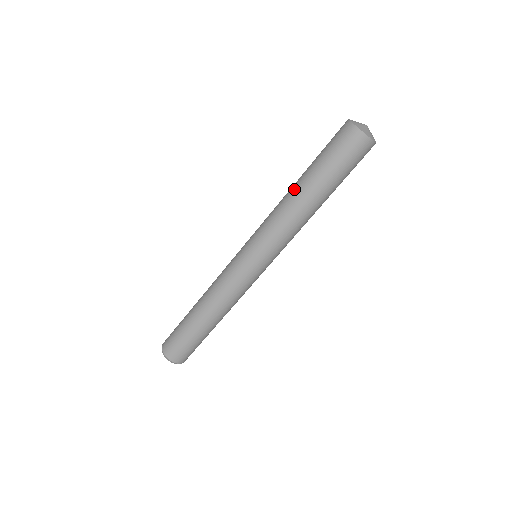
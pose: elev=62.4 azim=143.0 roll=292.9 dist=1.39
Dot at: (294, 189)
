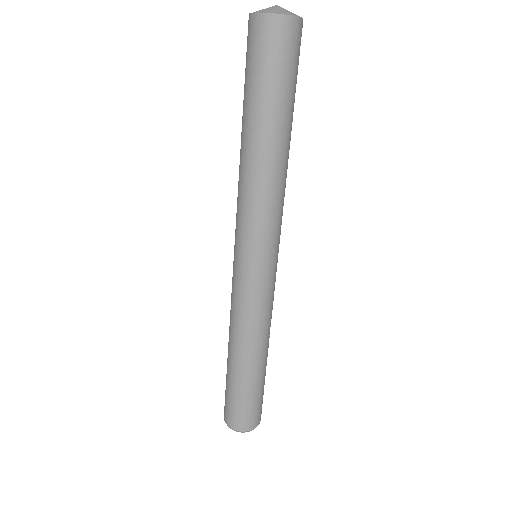
Dot at: occluded
